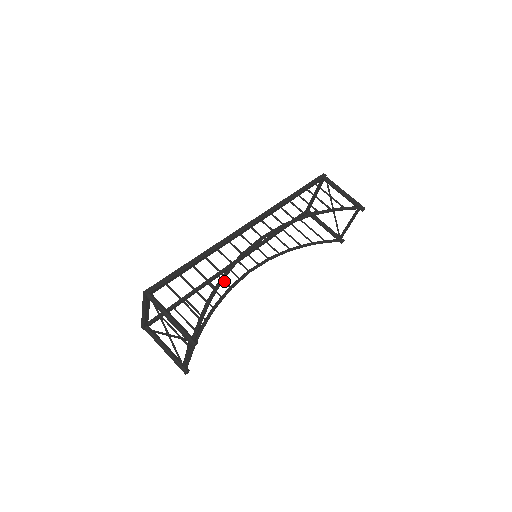
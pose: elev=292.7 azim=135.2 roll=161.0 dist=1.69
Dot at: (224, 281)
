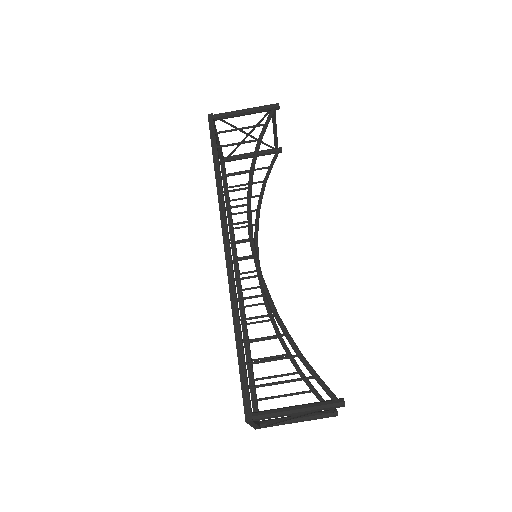
Dot at: (254, 305)
